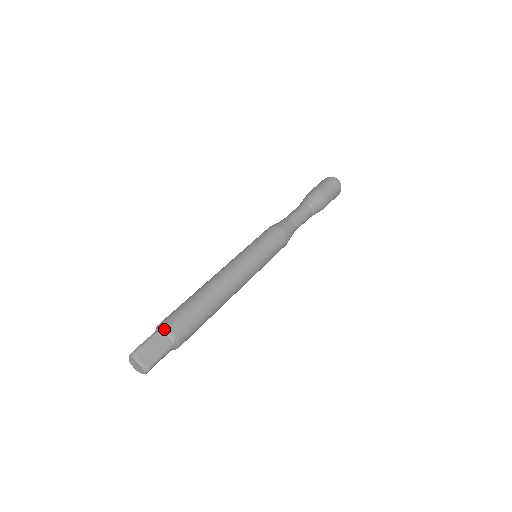
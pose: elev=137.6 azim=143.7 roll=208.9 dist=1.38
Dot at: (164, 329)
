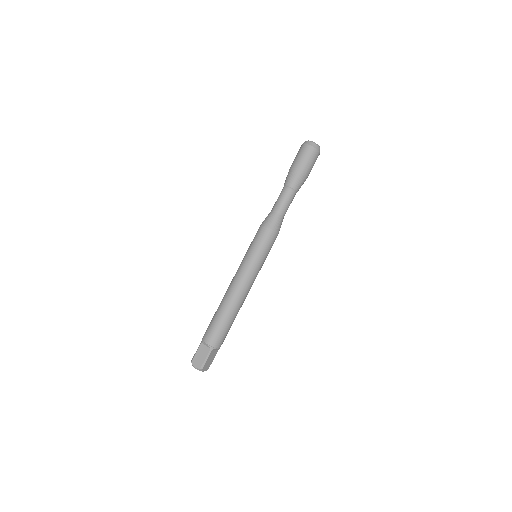
Dot at: (202, 342)
